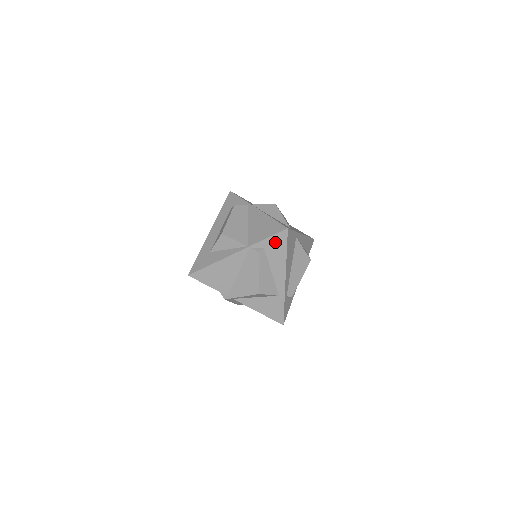
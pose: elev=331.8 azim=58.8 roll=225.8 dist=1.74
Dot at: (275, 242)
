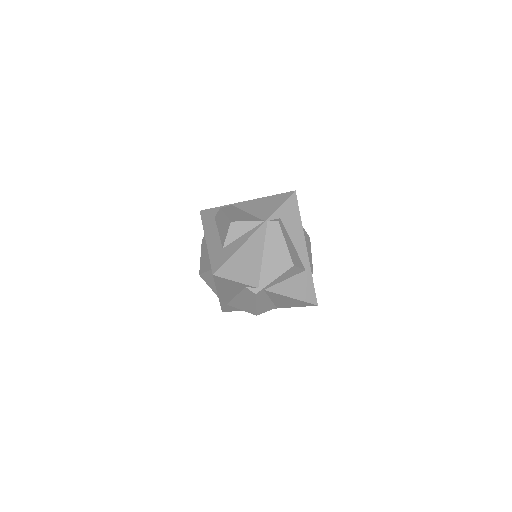
Dot at: (288, 209)
